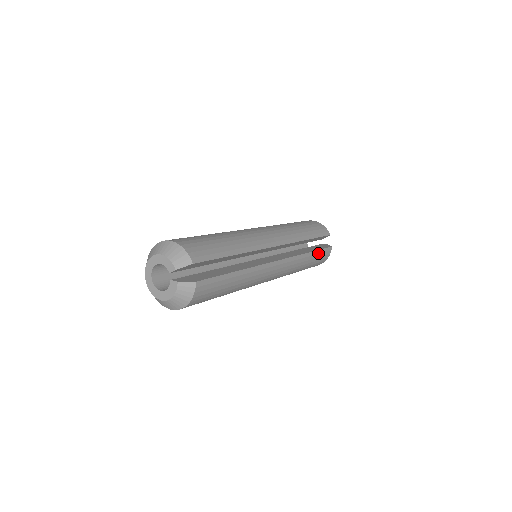
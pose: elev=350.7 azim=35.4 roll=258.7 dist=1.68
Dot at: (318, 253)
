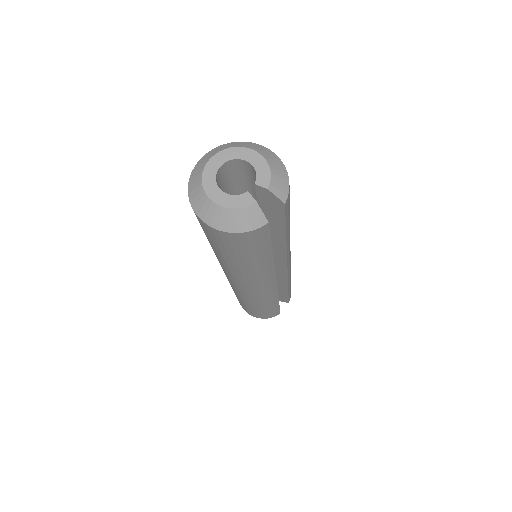
Dot at: (276, 308)
